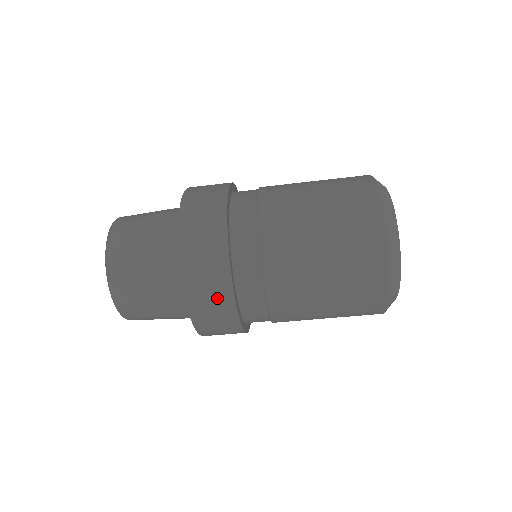
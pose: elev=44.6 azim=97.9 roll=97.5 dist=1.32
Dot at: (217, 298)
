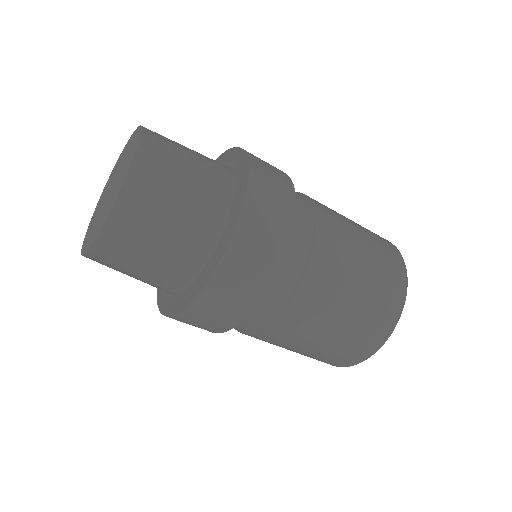
Dot at: (225, 315)
